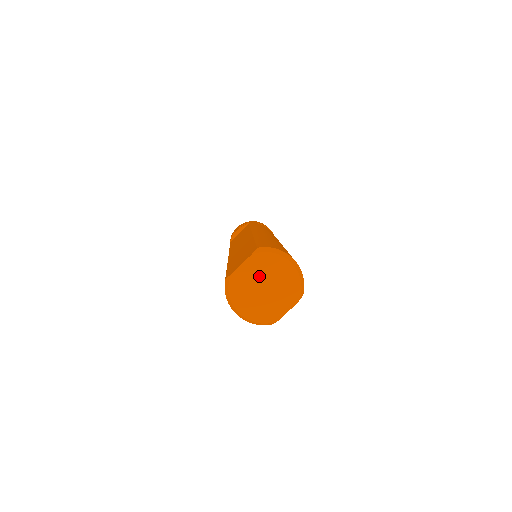
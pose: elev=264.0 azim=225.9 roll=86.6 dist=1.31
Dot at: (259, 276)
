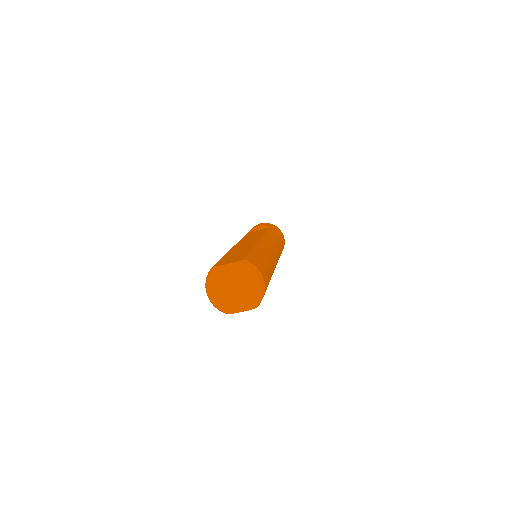
Dot at: (235, 278)
